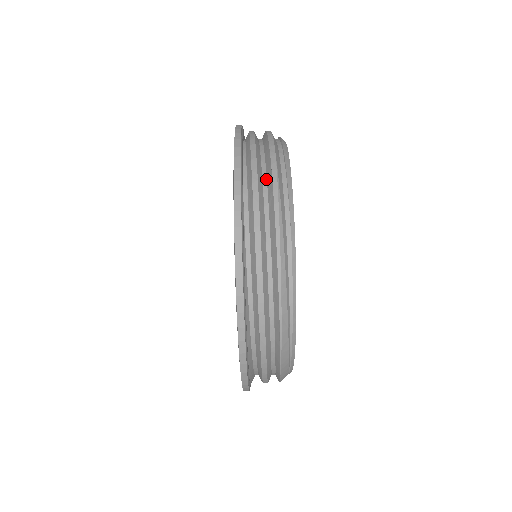
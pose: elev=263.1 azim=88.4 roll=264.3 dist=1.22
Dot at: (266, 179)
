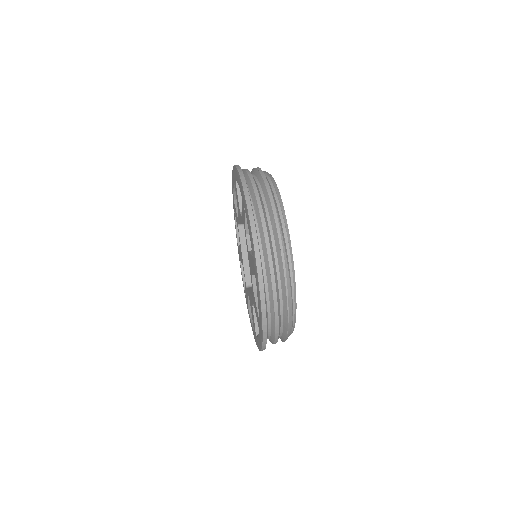
Dot at: (267, 209)
